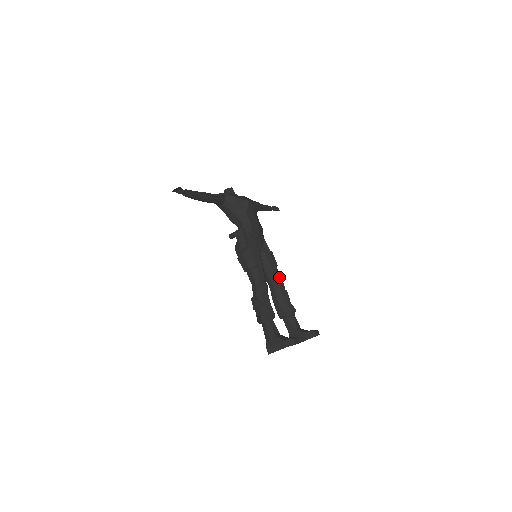
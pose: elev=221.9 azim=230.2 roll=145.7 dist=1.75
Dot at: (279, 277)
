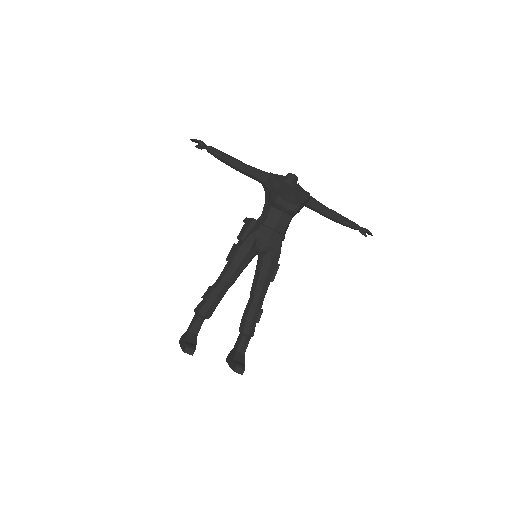
Dot at: (260, 293)
